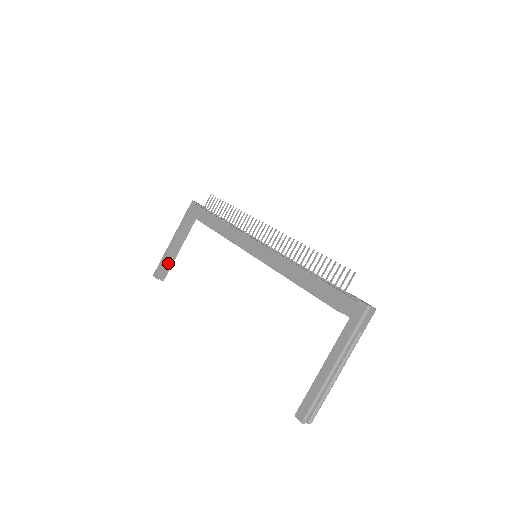
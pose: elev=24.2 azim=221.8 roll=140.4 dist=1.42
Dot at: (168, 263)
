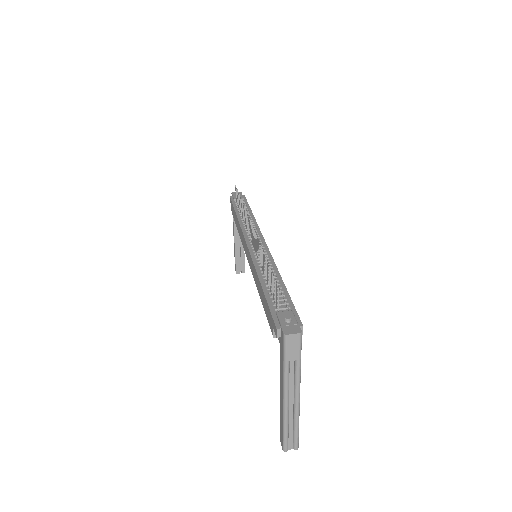
Dot at: (240, 257)
